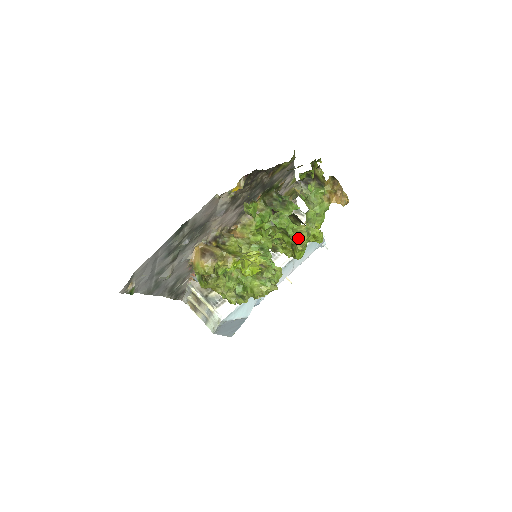
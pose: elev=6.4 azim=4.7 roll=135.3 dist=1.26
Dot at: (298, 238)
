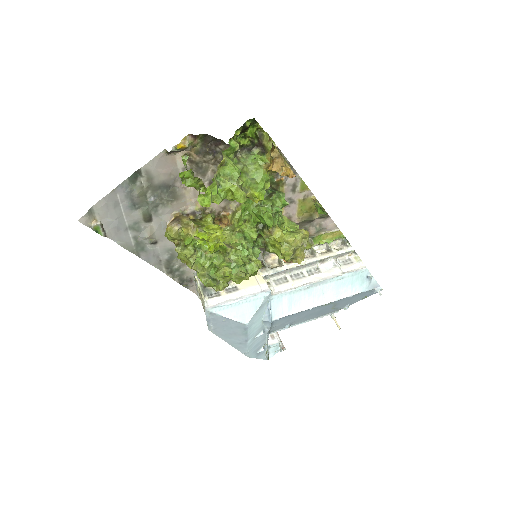
Dot at: (285, 235)
